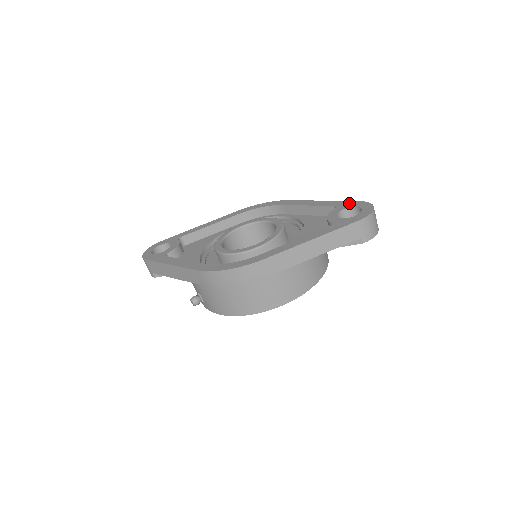
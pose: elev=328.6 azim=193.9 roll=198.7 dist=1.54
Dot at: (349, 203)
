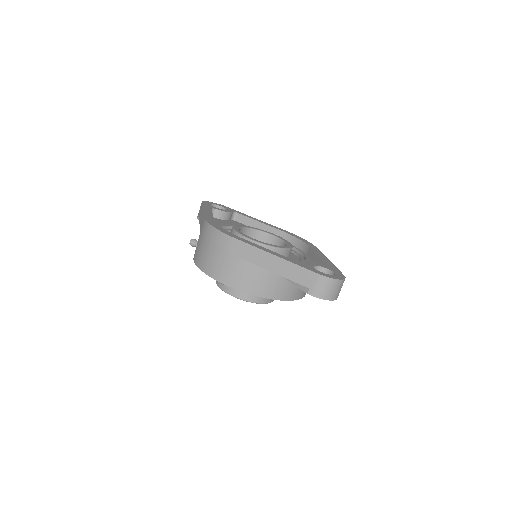
Dot at: (337, 270)
